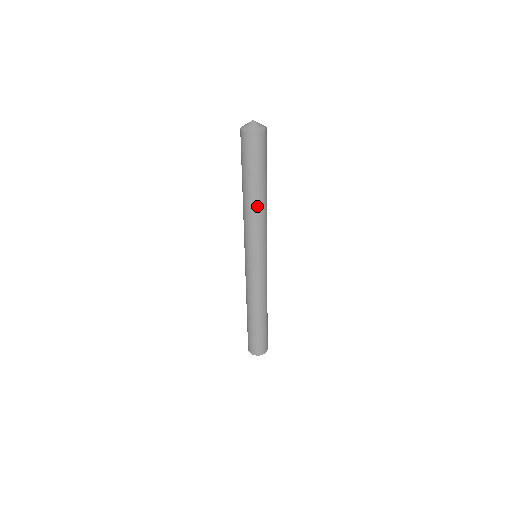
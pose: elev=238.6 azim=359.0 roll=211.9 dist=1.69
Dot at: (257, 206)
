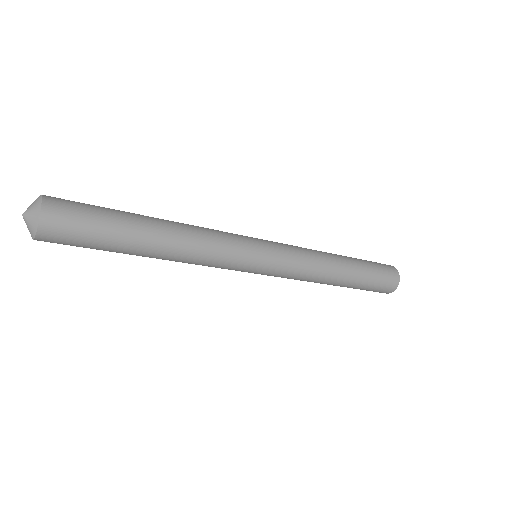
Dot at: occluded
